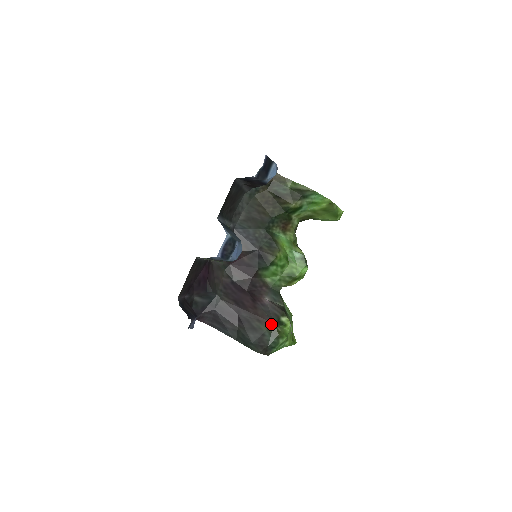
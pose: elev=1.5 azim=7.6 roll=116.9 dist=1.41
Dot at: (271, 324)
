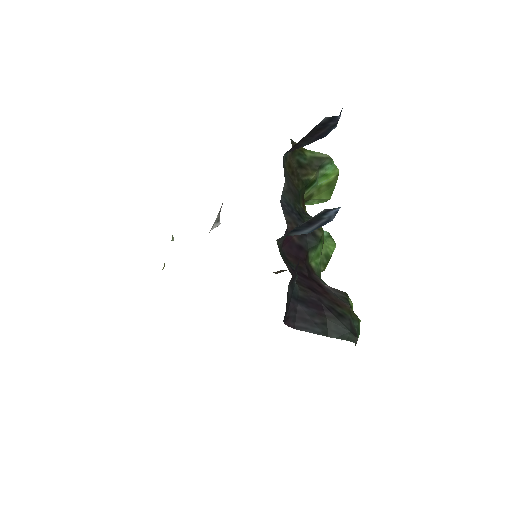
Dot at: (348, 307)
